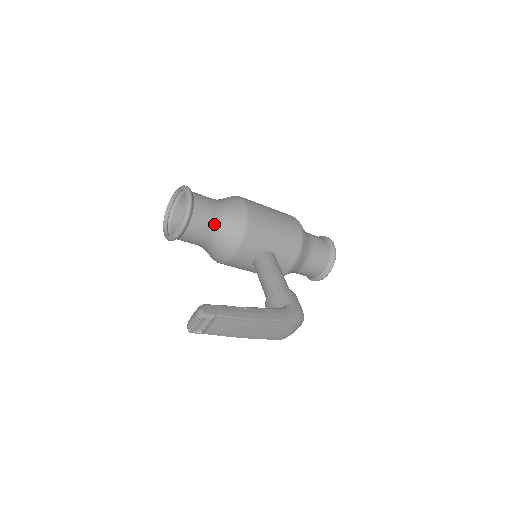
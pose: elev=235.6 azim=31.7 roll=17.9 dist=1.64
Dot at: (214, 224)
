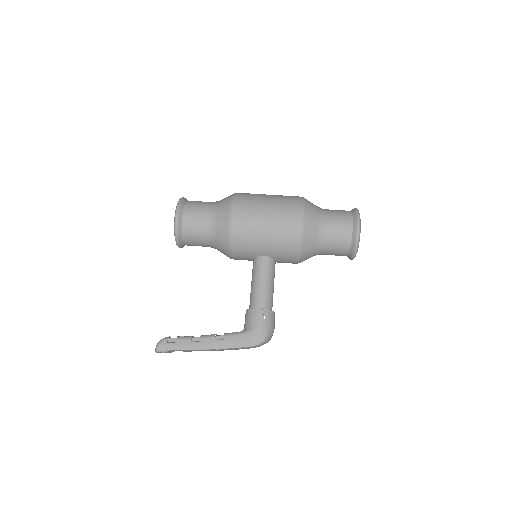
Dot at: (205, 238)
